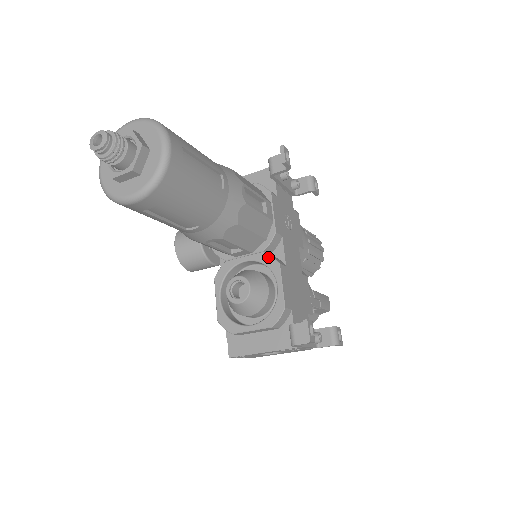
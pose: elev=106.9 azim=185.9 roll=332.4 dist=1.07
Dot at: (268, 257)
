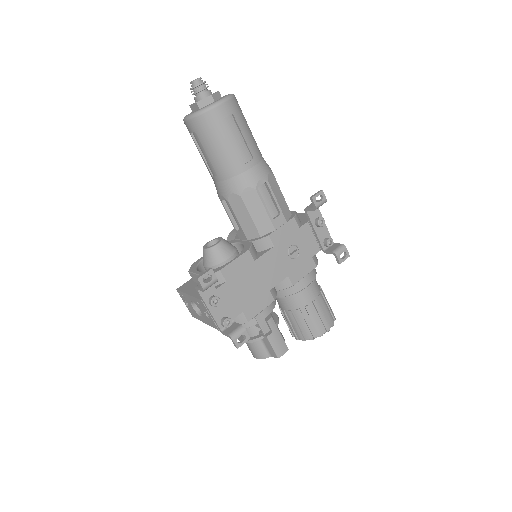
Dot at: (249, 245)
